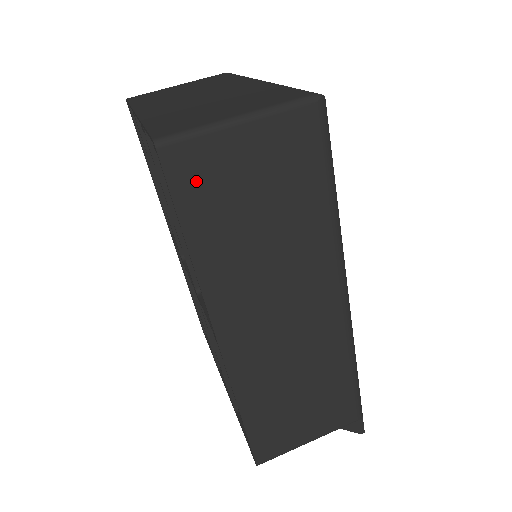
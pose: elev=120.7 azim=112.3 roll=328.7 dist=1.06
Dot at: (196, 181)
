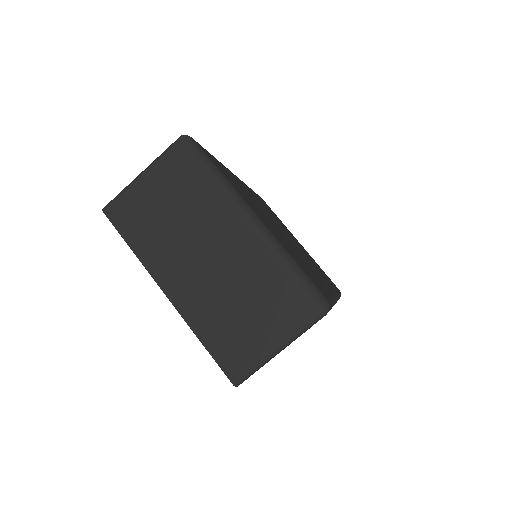
Dot at: occluded
